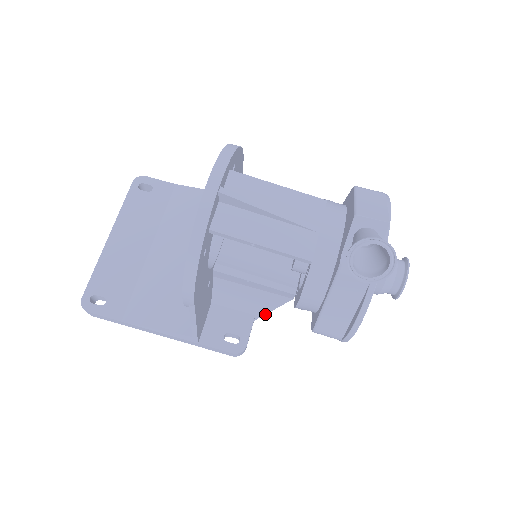
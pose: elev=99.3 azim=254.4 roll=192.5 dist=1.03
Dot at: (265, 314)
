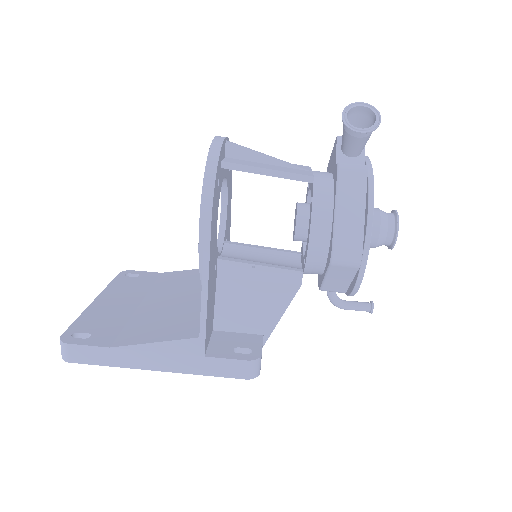
Dot at: (274, 328)
